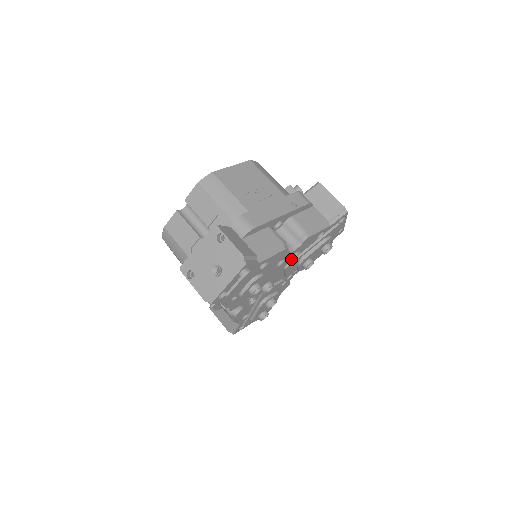
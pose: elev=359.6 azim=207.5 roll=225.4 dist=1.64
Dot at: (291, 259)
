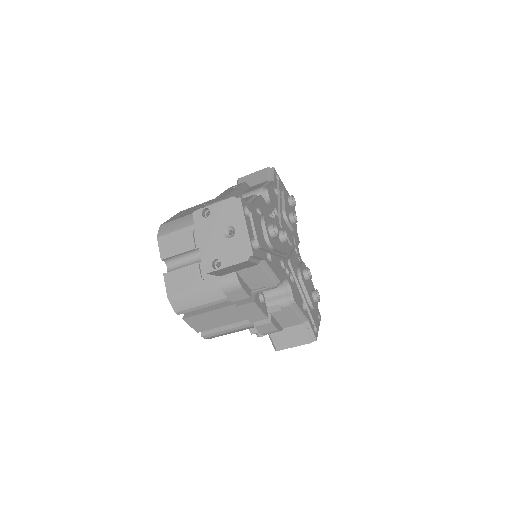
Dot at: (276, 218)
